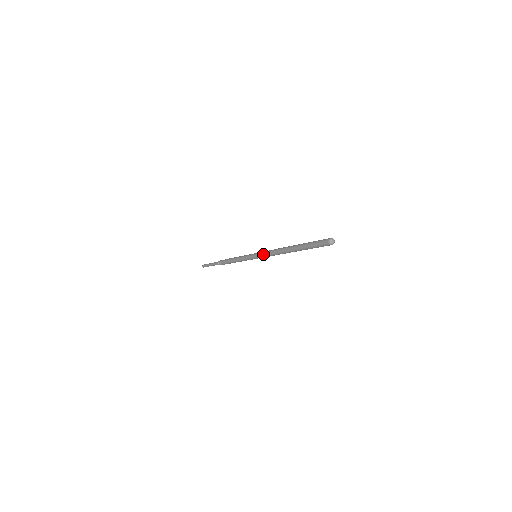
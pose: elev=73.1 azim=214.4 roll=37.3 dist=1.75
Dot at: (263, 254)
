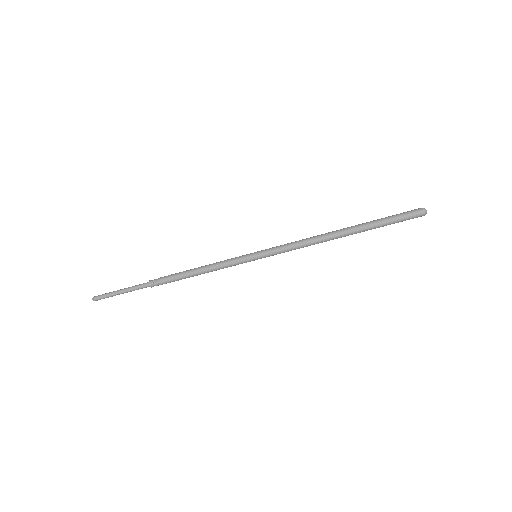
Dot at: (280, 245)
